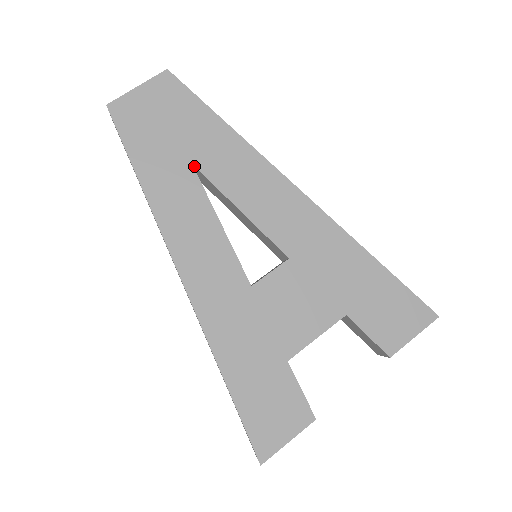
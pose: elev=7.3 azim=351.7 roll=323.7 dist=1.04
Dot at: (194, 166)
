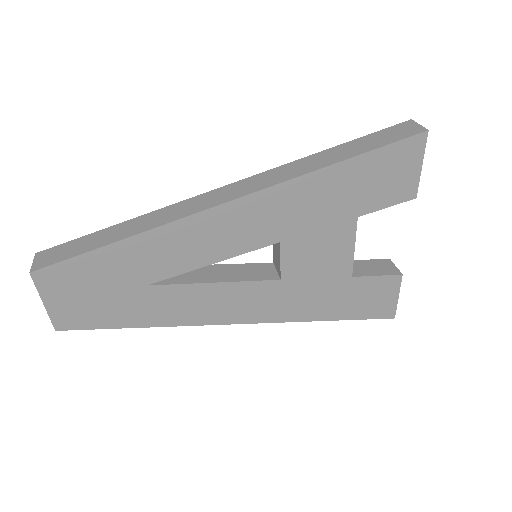
Dot at: (150, 284)
